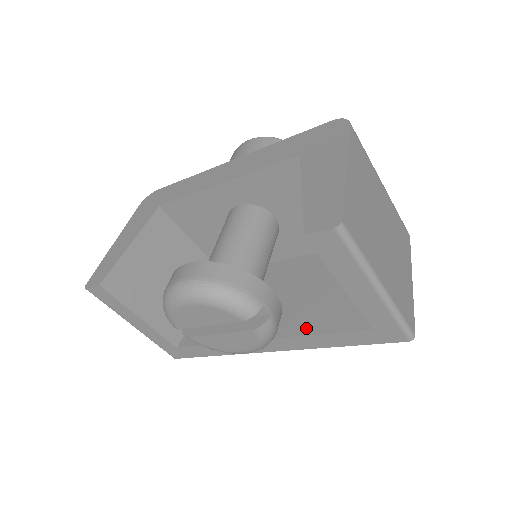
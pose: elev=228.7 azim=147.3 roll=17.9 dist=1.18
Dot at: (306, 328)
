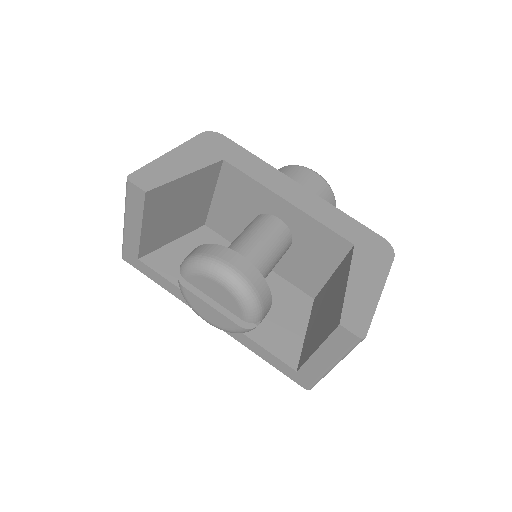
Dot at: (254, 333)
